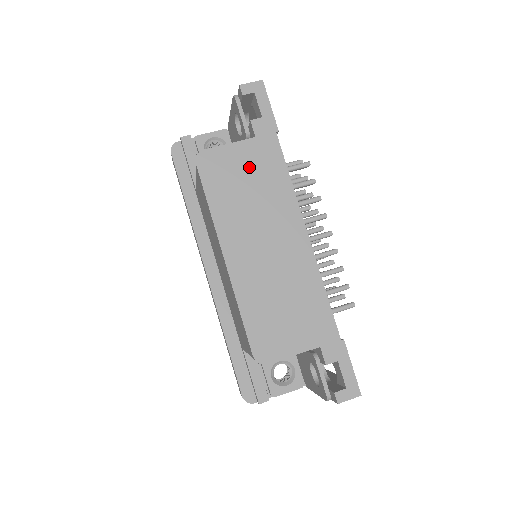
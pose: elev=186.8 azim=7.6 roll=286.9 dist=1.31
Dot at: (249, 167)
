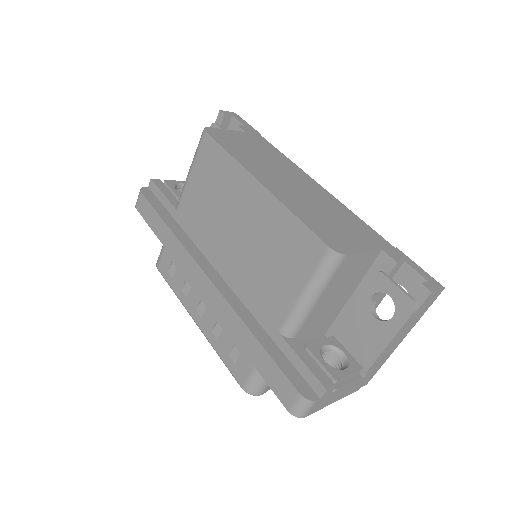
Dot at: (250, 143)
